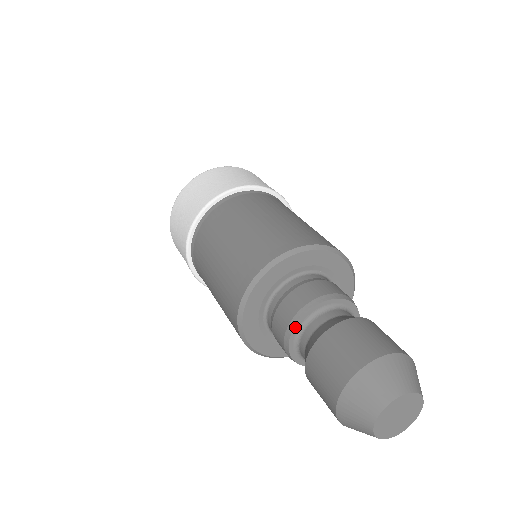
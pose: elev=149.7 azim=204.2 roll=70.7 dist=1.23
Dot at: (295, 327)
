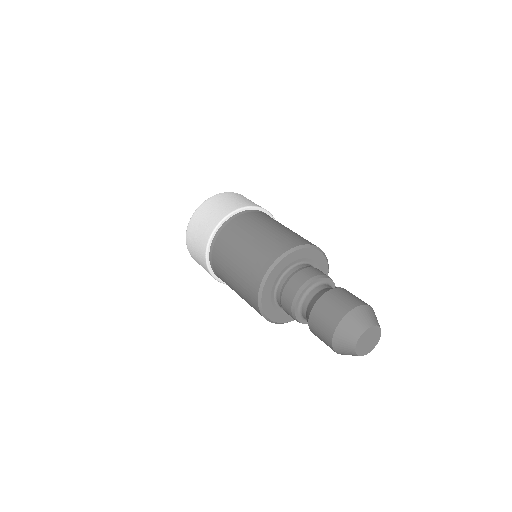
Dot at: (297, 302)
